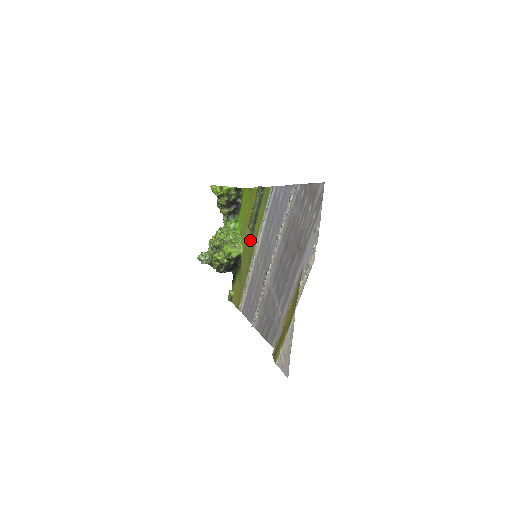
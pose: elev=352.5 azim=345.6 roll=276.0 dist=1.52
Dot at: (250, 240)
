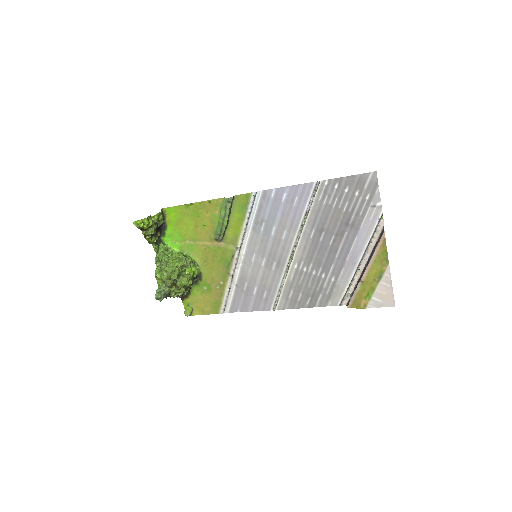
Dot at: (219, 249)
